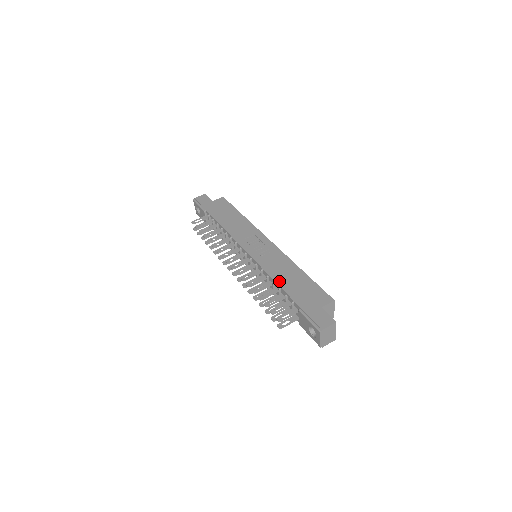
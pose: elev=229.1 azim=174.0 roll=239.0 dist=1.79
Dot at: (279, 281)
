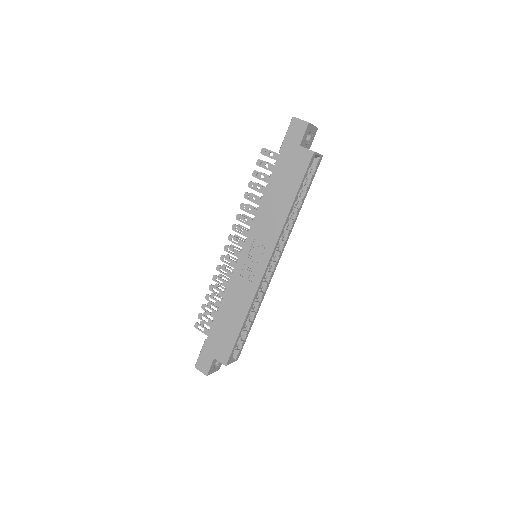
Dot at: (222, 308)
